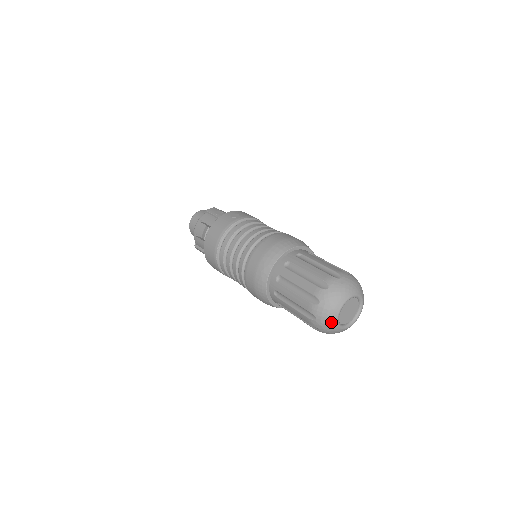
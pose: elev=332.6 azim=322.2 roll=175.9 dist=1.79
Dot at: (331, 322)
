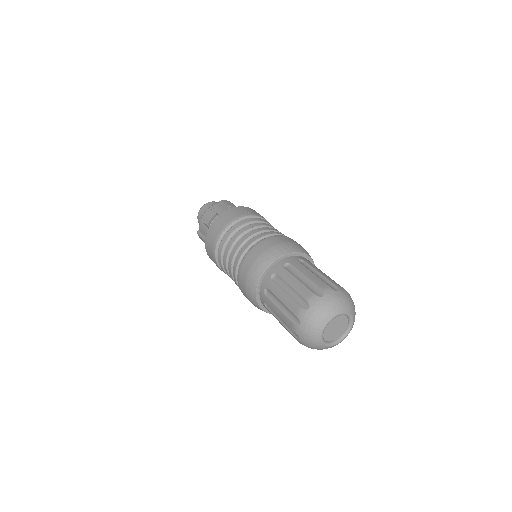
Dot at: (315, 332)
